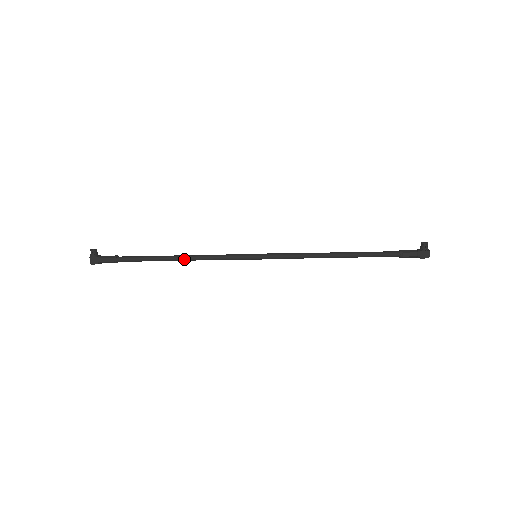
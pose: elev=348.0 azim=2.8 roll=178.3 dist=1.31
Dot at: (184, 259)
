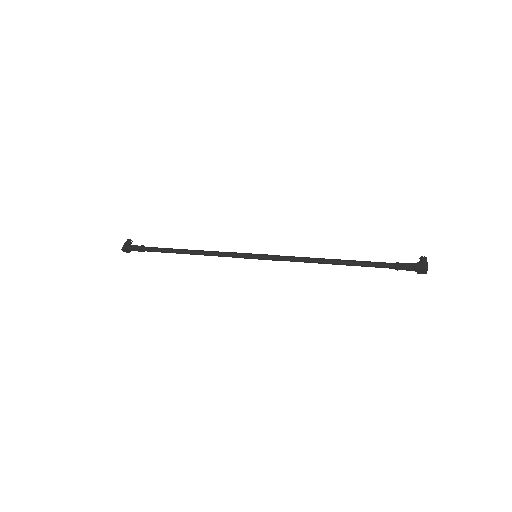
Dot at: (194, 252)
